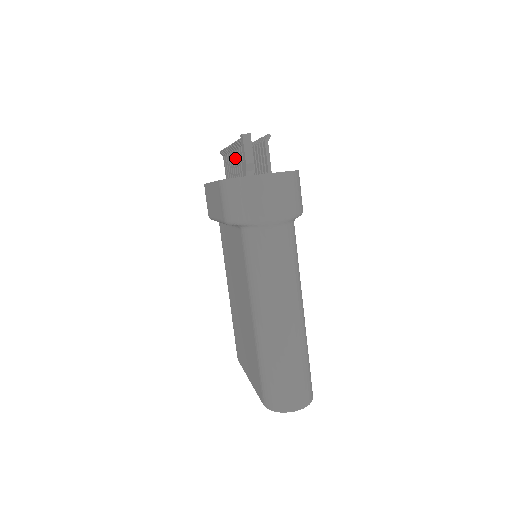
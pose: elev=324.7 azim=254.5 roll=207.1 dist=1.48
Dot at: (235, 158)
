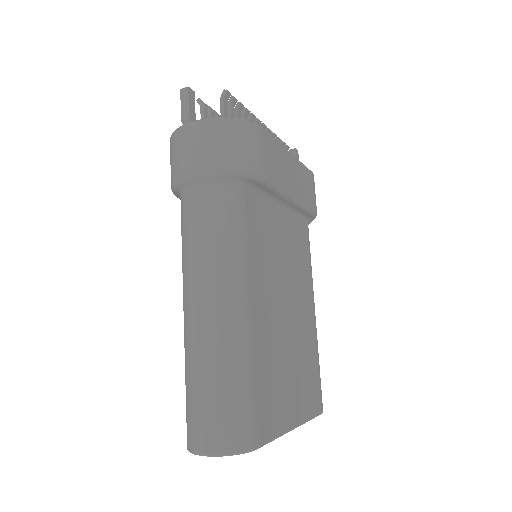
Dot at: occluded
